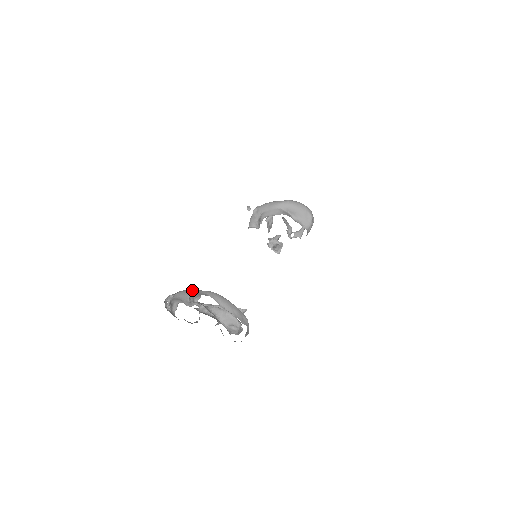
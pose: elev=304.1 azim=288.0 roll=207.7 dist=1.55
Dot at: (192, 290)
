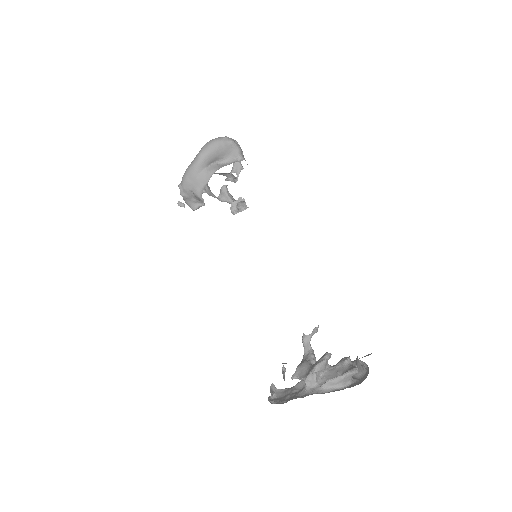
Dot at: occluded
